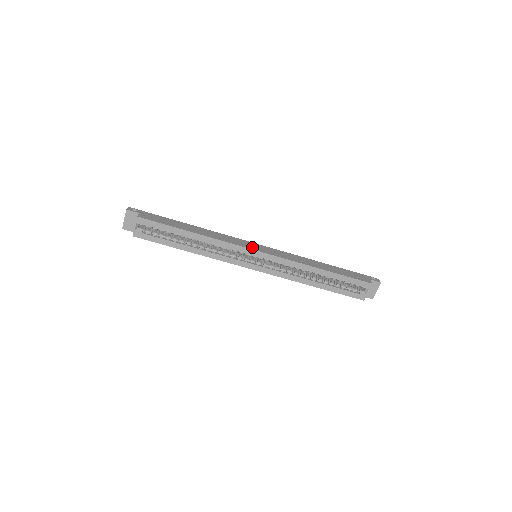
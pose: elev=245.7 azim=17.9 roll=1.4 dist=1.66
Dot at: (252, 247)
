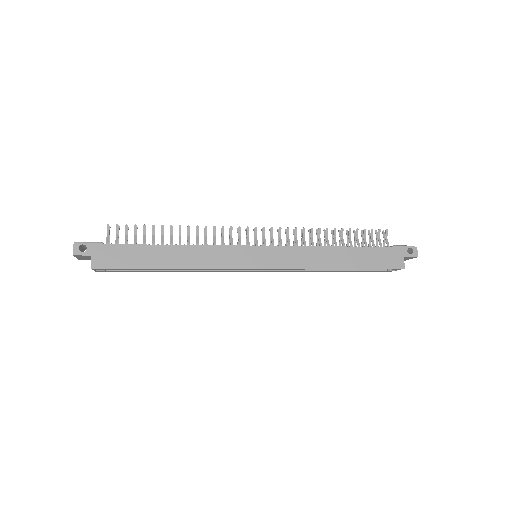
Dot at: (249, 262)
